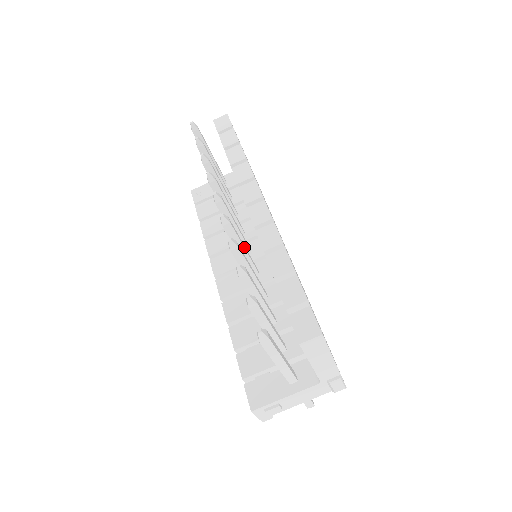
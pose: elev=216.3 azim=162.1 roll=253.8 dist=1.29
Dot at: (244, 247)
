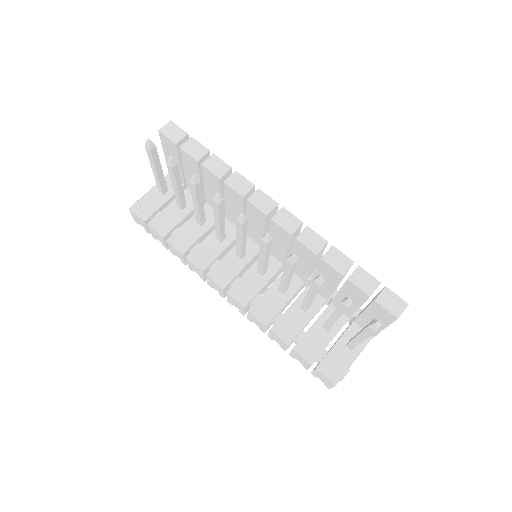
Dot at: (268, 254)
